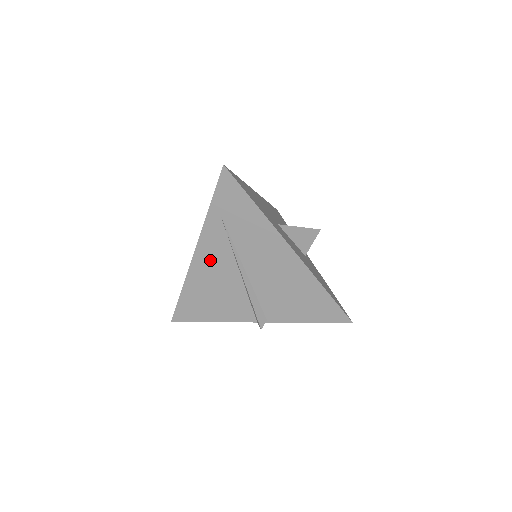
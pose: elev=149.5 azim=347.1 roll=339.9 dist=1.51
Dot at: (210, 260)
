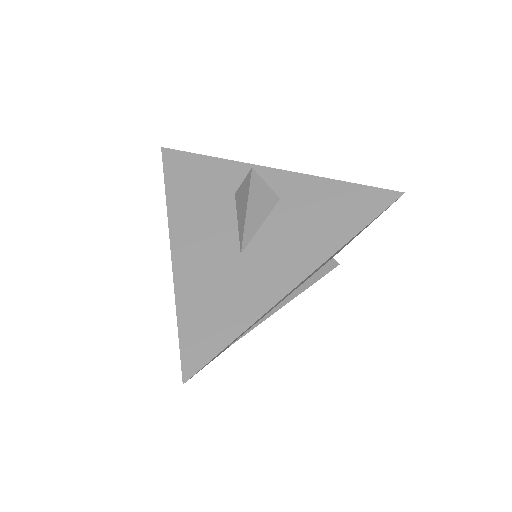
Dot at: occluded
